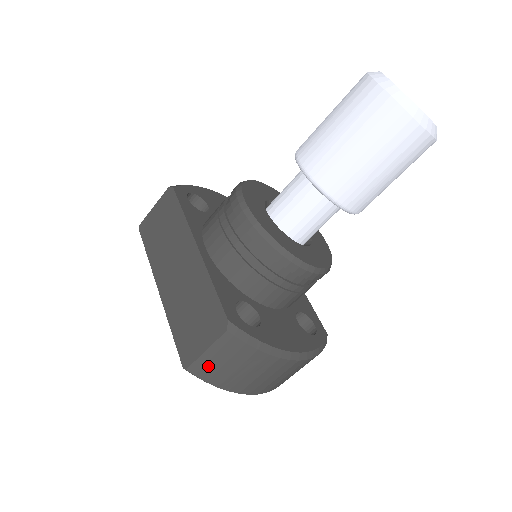
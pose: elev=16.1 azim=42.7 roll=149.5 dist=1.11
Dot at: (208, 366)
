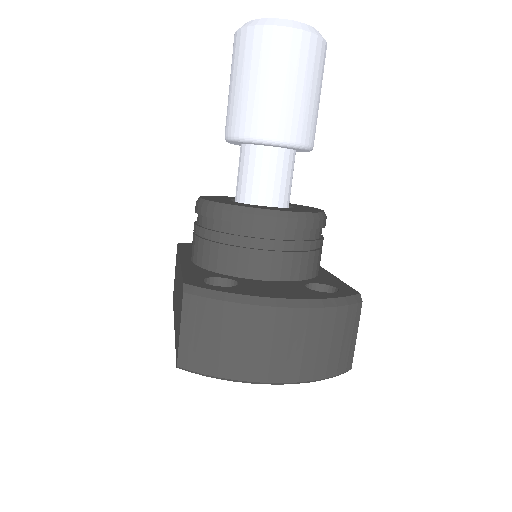
Dot at: (192, 349)
